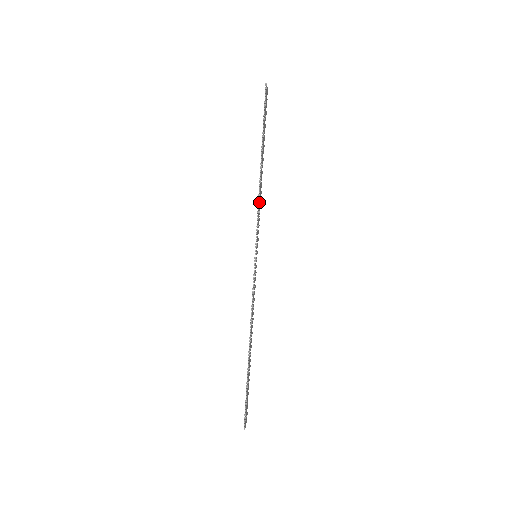
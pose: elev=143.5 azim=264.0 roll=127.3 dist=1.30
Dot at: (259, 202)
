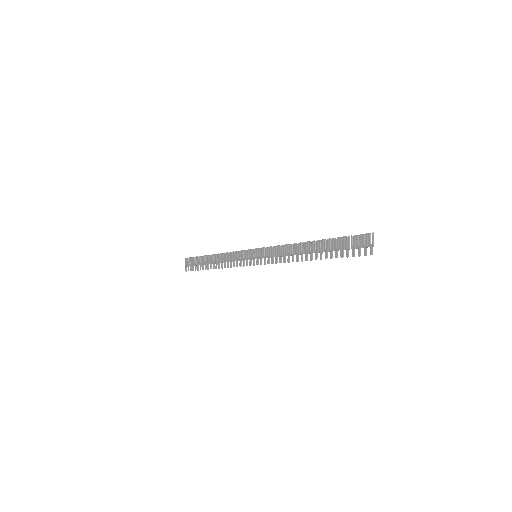
Dot at: (231, 254)
